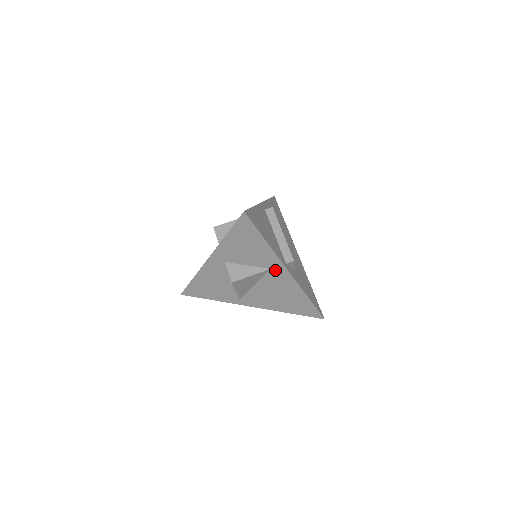
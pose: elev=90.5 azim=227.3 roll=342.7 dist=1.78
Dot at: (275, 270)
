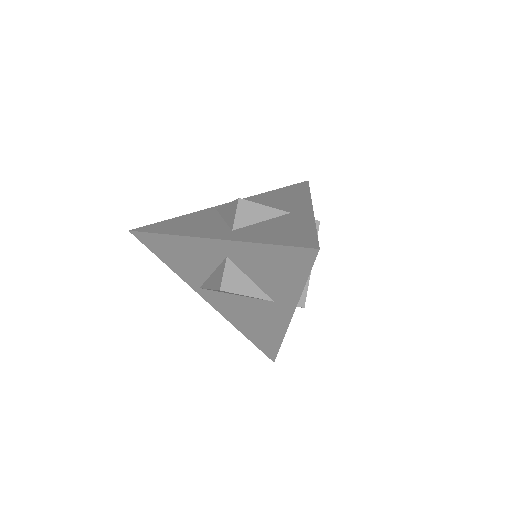
Dot at: (278, 306)
